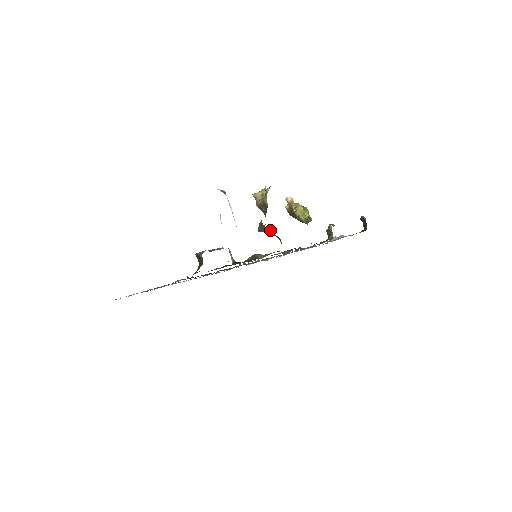
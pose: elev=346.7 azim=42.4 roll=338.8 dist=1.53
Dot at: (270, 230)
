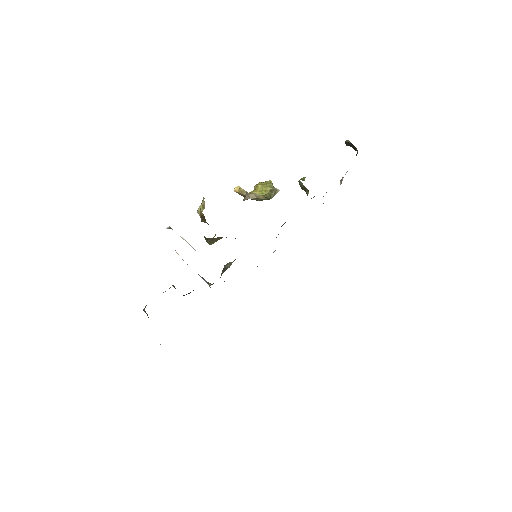
Dot at: (217, 237)
